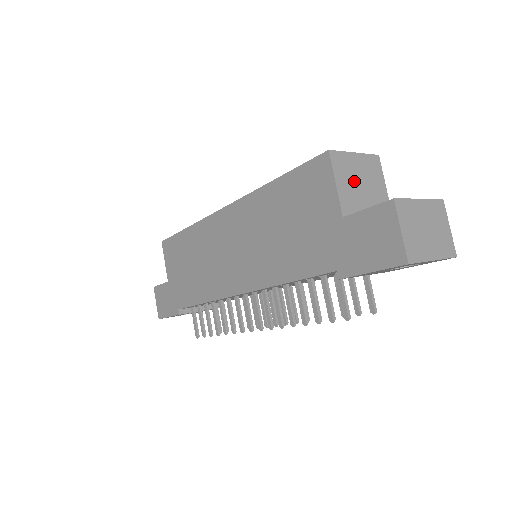
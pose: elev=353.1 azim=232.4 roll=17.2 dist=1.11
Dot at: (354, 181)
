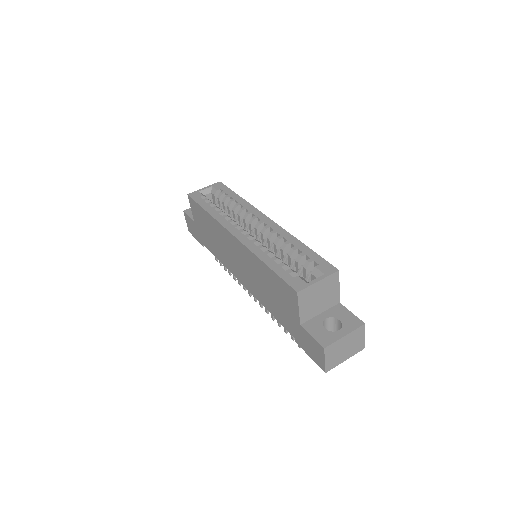
Dot at: (314, 300)
